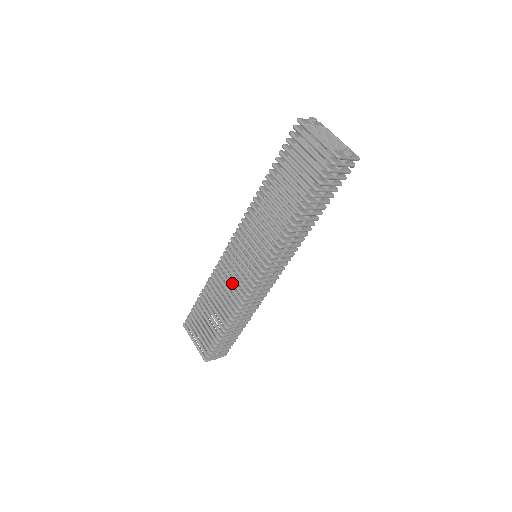
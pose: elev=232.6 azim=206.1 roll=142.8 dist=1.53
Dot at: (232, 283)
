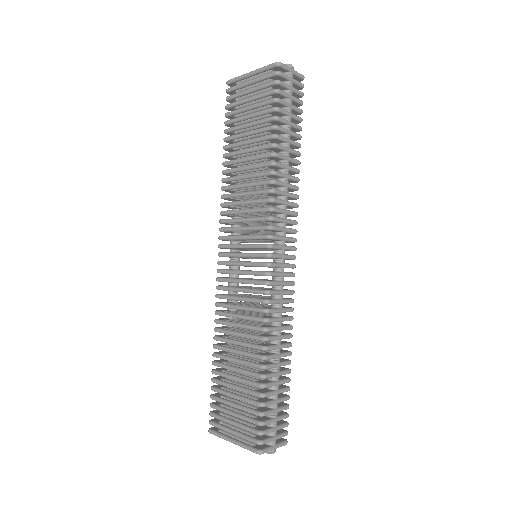
Dot at: (242, 300)
